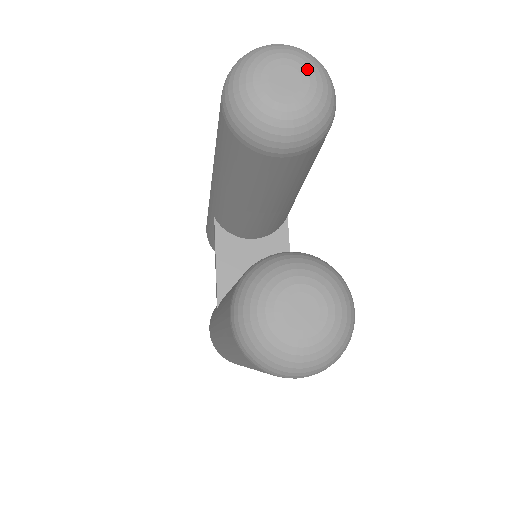
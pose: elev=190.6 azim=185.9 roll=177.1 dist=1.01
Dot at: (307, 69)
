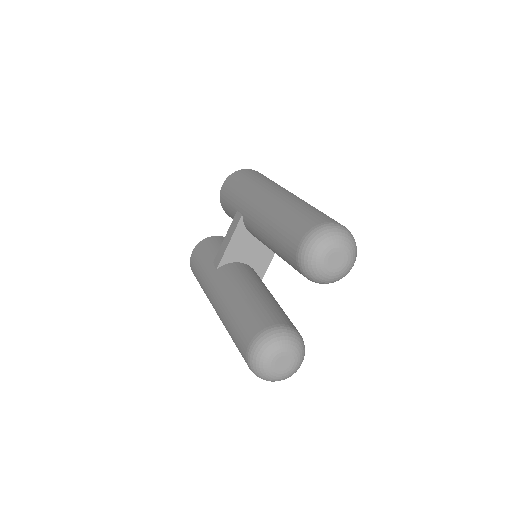
Dot at: (349, 258)
